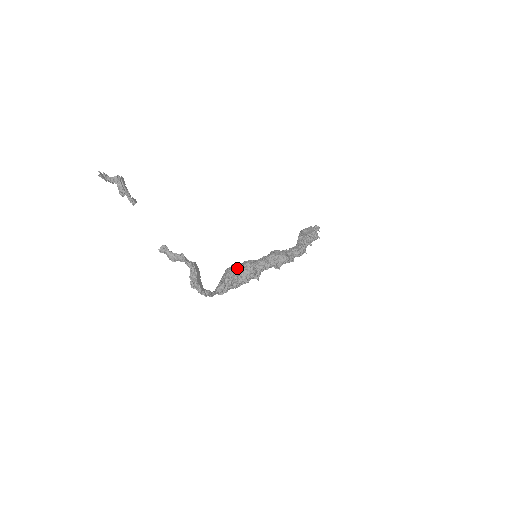
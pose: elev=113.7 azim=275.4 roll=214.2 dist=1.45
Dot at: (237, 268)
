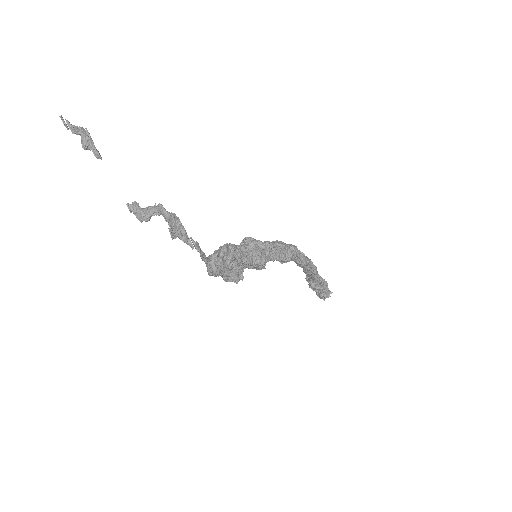
Dot at: occluded
